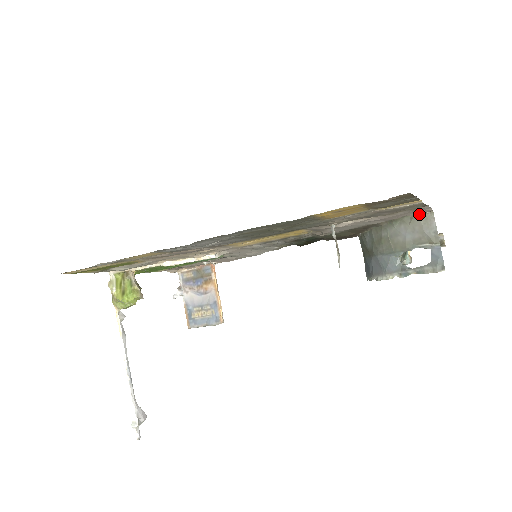
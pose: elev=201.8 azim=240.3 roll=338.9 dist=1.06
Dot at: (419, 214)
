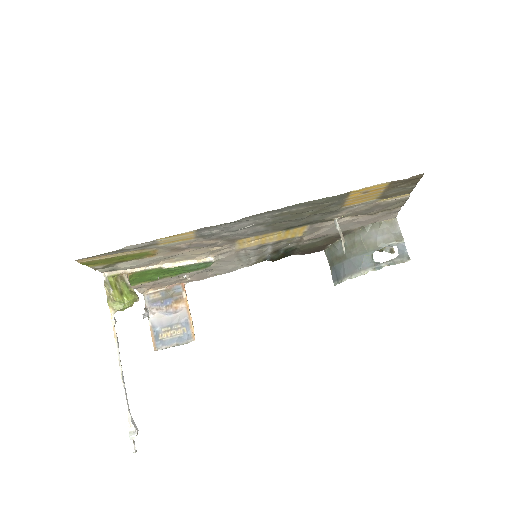
Dot at: (386, 220)
